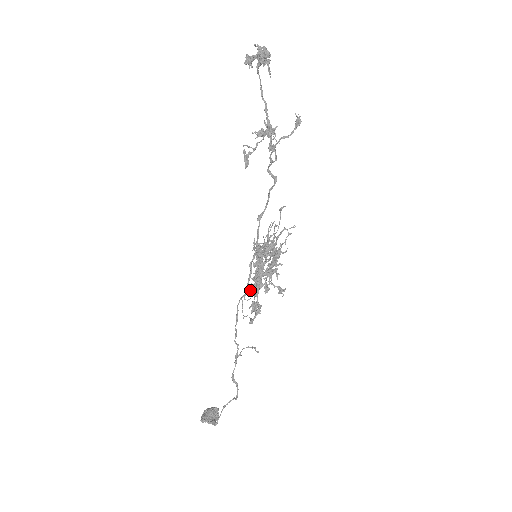
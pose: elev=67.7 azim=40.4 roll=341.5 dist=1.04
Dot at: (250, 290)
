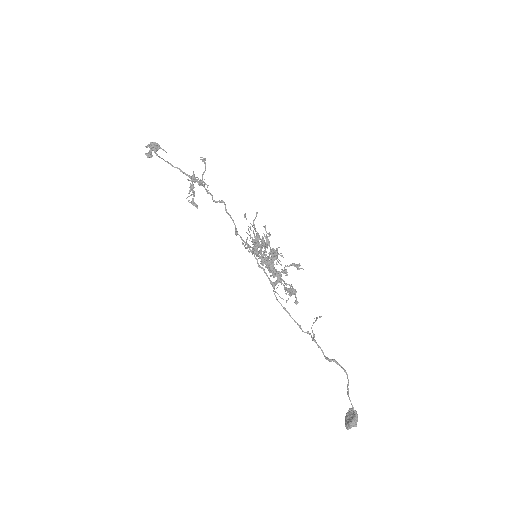
Dot at: (275, 282)
